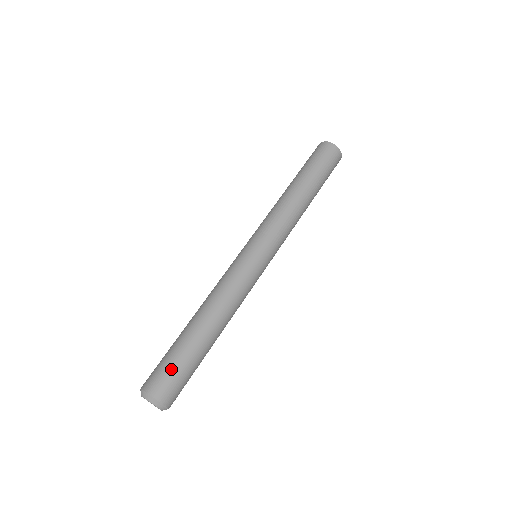
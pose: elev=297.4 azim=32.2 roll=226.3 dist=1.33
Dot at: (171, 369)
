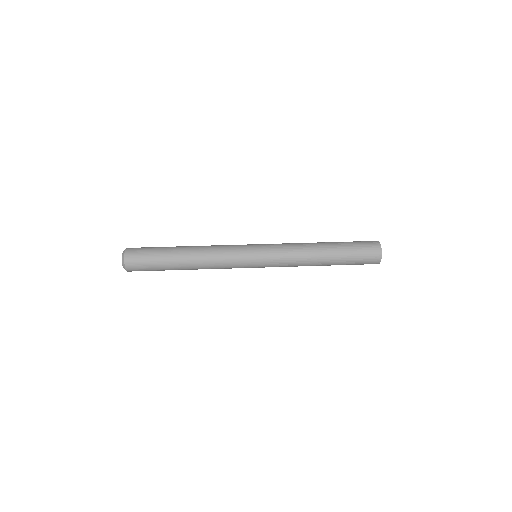
Dot at: (147, 249)
